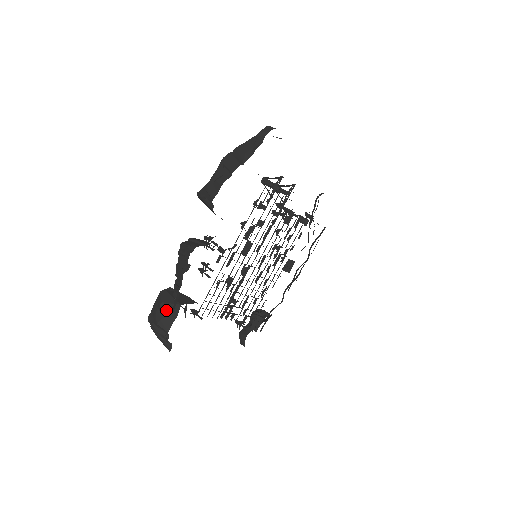
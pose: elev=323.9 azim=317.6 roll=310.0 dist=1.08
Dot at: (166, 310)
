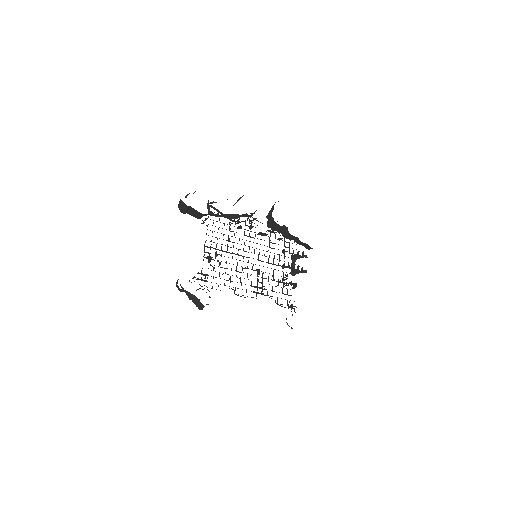
Dot at: occluded
